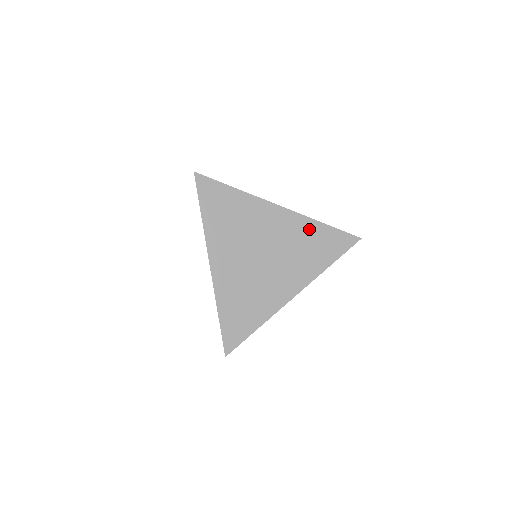
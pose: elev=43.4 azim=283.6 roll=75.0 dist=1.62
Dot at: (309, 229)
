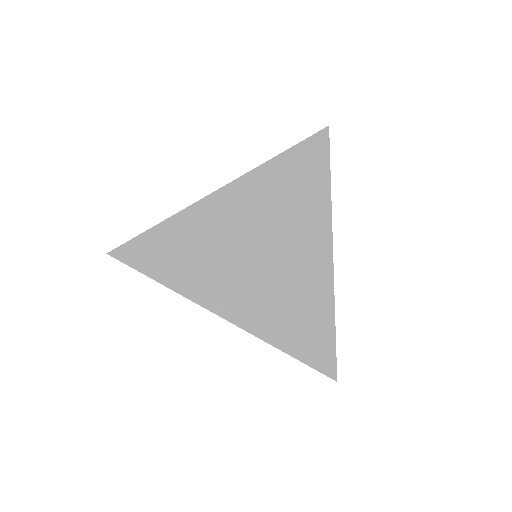
Dot at: (271, 176)
